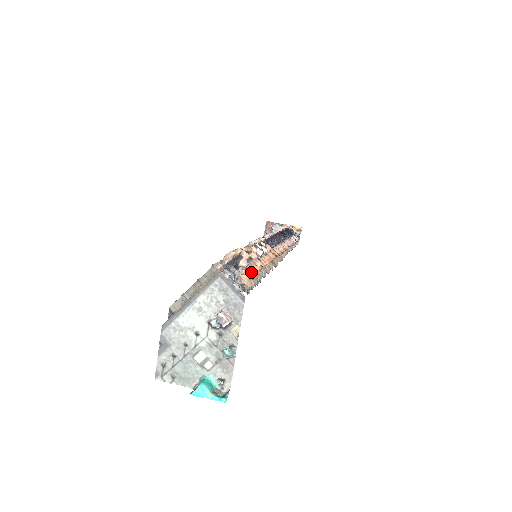
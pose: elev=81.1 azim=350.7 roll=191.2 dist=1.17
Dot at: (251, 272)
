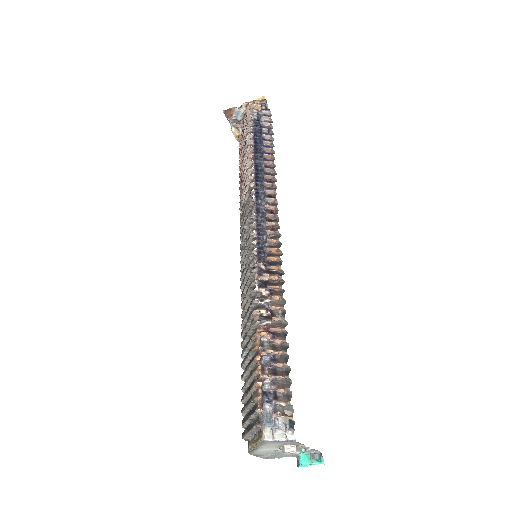
Dot at: (281, 391)
